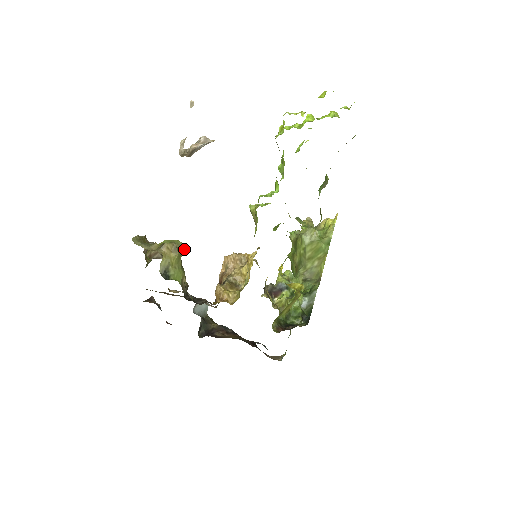
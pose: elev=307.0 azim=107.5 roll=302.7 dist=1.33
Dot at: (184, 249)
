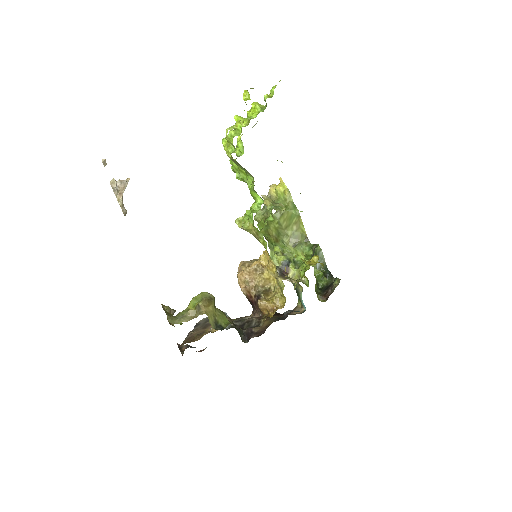
Dot at: (213, 296)
